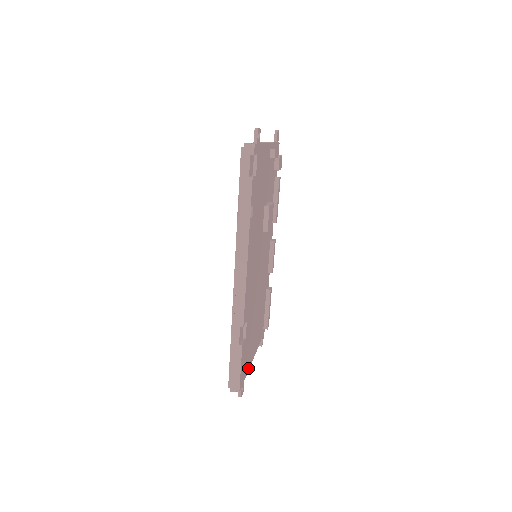
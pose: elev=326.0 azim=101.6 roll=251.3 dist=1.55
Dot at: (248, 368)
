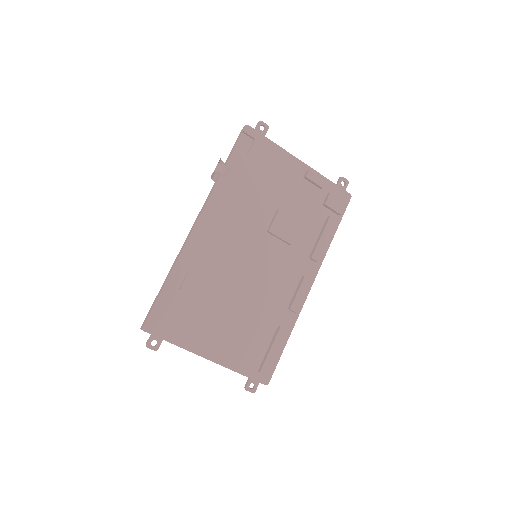
Dot at: (182, 344)
